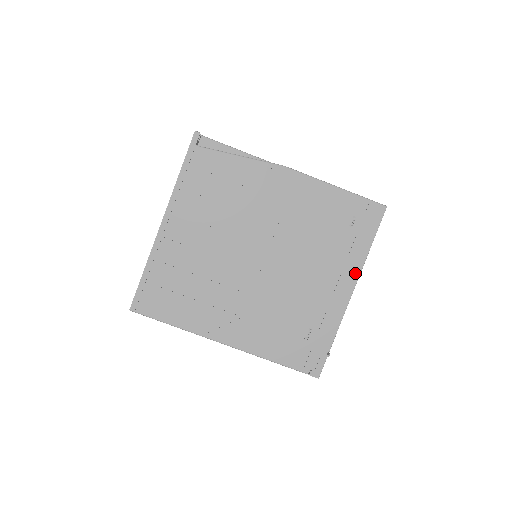
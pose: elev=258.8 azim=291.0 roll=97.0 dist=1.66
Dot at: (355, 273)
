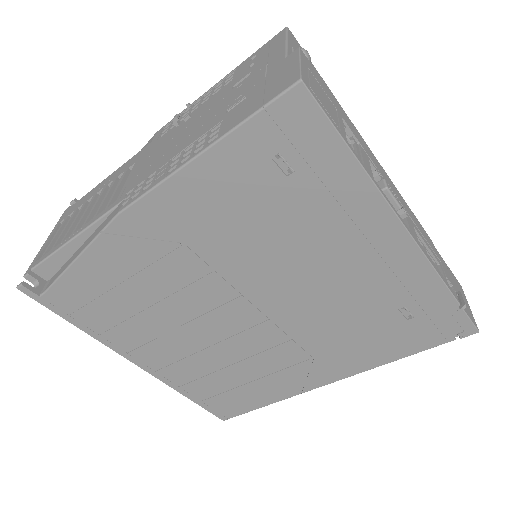
Dot at: (380, 211)
